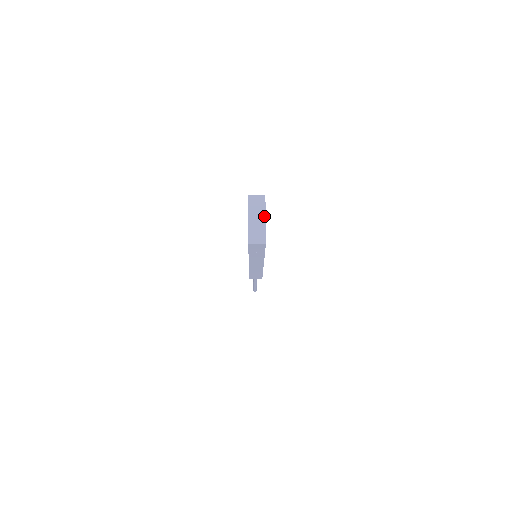
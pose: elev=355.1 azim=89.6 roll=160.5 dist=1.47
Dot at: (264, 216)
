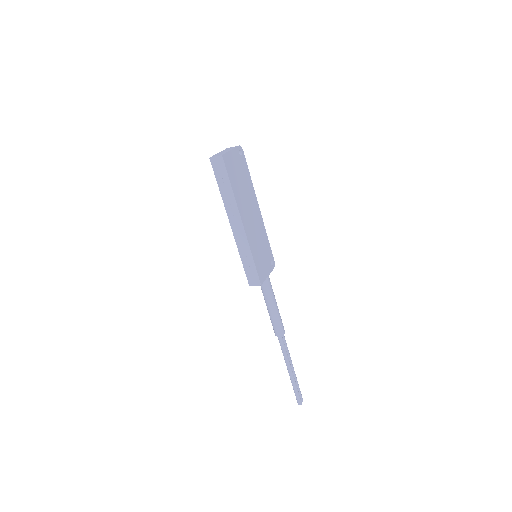
Dot at: (232, 149)
